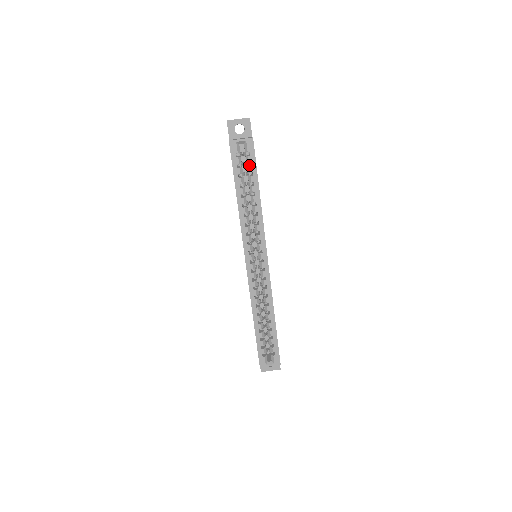
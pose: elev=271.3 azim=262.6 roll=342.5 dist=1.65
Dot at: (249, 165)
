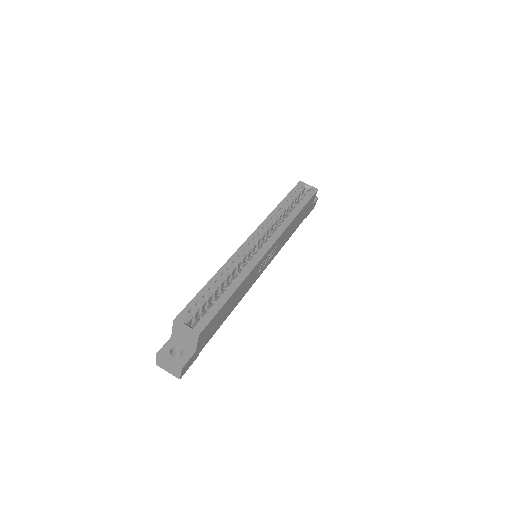
Dot at: occluded
